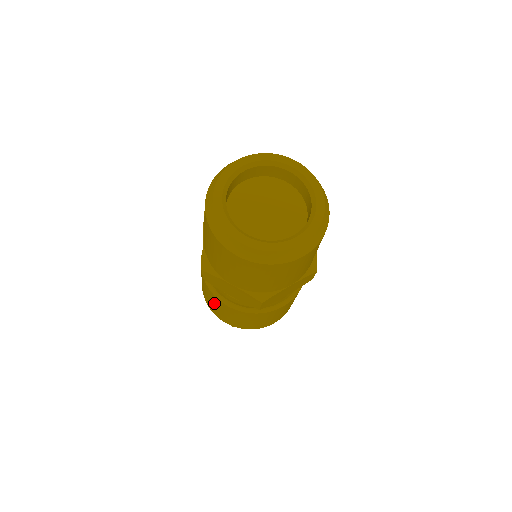
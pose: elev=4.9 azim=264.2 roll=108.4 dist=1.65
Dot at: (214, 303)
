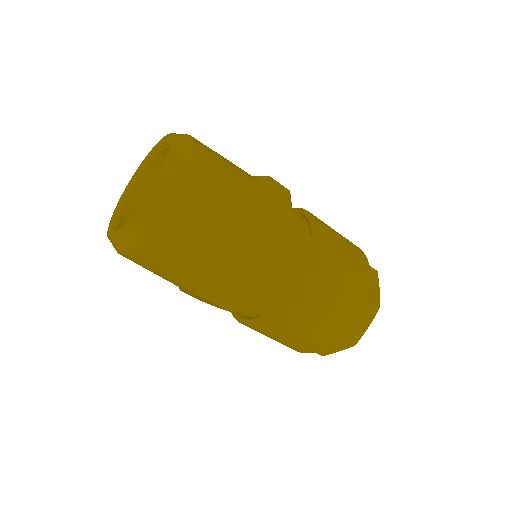
Dot at: occluded
